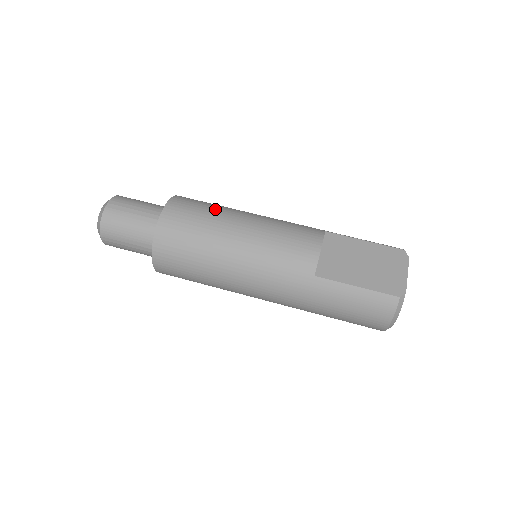
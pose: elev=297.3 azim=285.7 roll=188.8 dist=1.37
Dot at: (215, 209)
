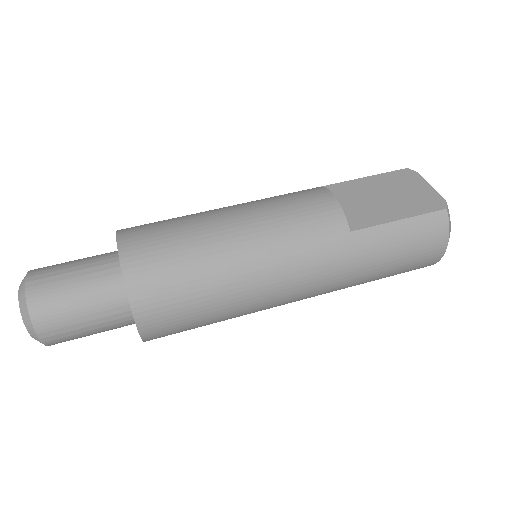
Dot at: (184, 218)
